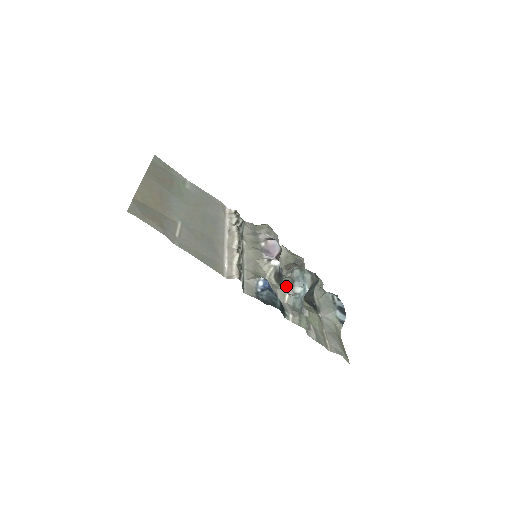
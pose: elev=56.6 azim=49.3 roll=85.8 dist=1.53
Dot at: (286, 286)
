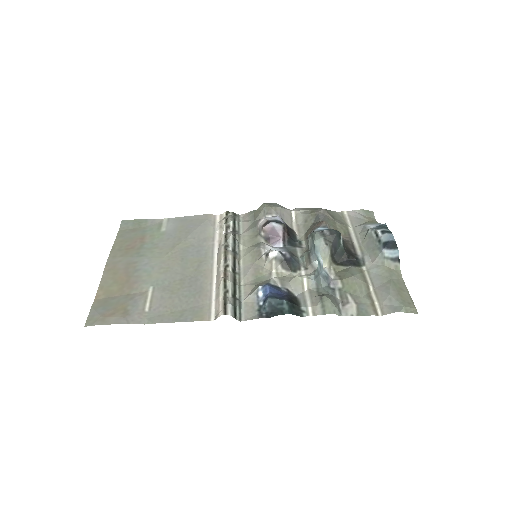
Dot at: (305, 265)
